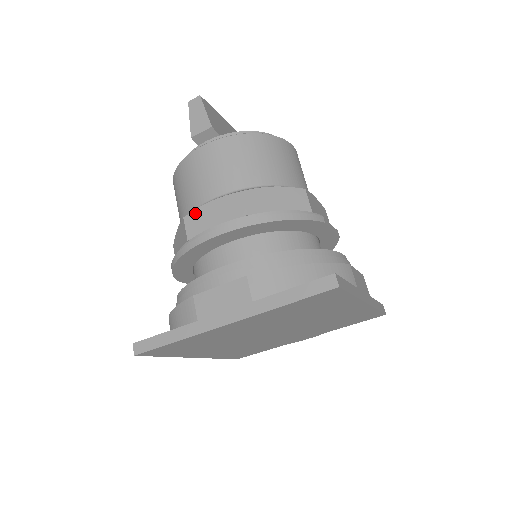
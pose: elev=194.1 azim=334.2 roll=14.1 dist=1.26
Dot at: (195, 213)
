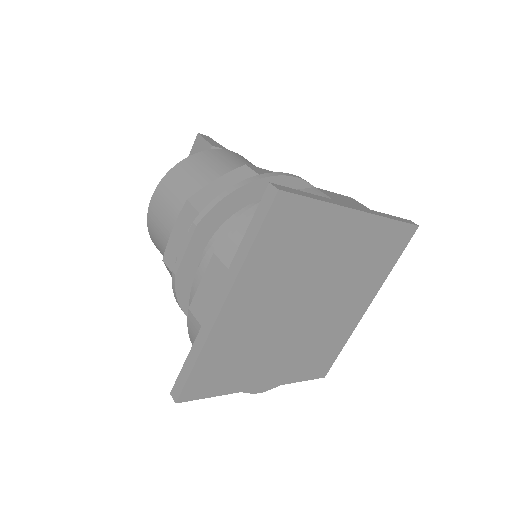
Dot at: (257, 168)
